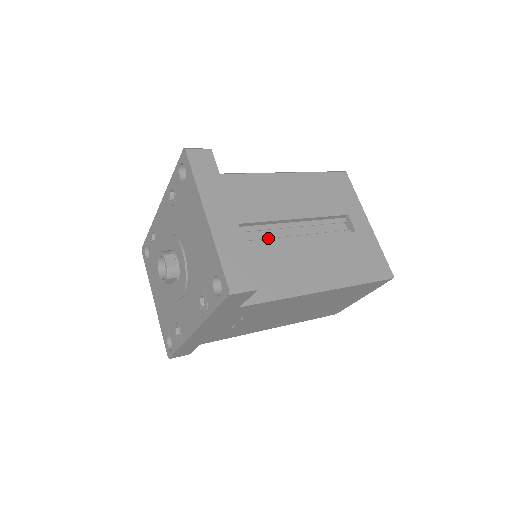
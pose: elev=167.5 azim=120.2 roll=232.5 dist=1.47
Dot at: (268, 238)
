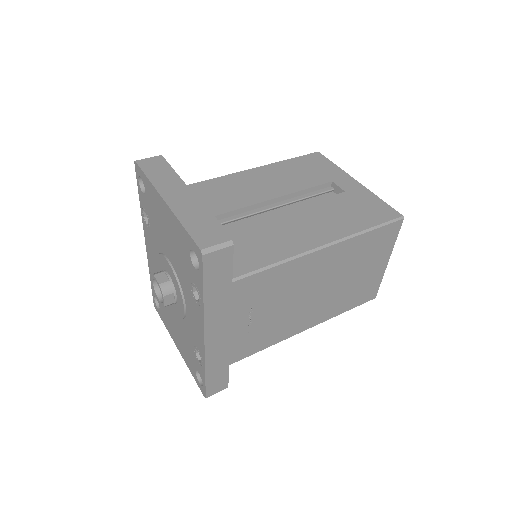
Dot at: occluded
